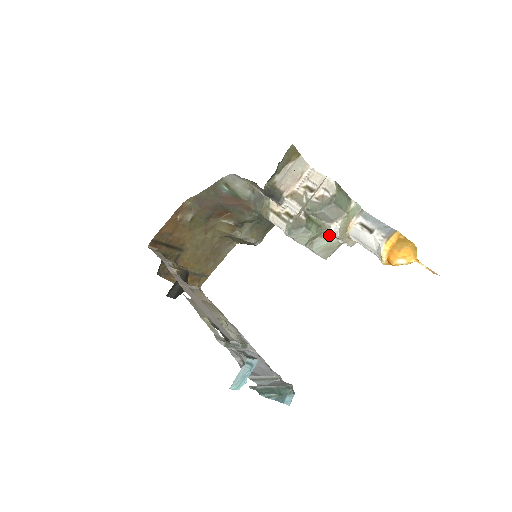
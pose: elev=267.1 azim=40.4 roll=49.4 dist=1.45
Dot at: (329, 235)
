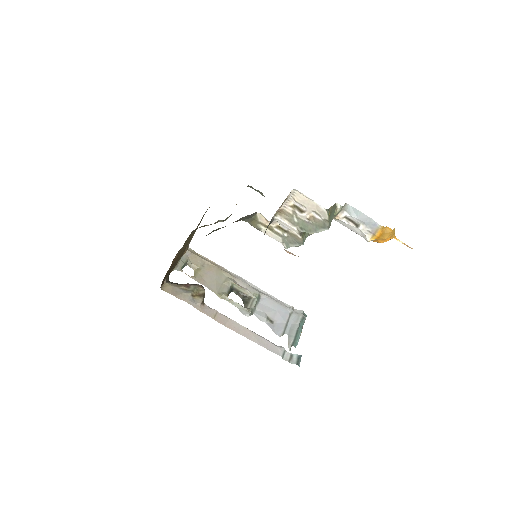
Dot at: occluded
